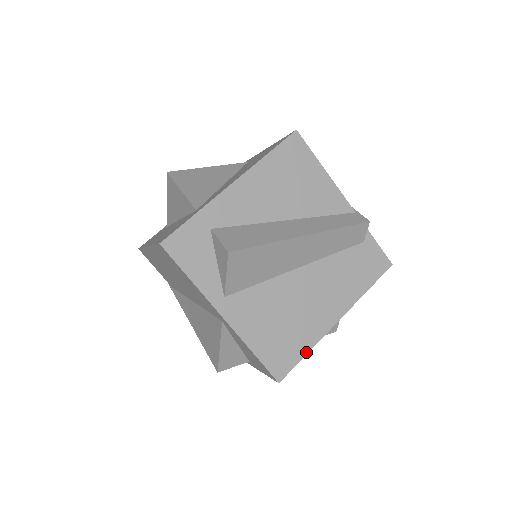
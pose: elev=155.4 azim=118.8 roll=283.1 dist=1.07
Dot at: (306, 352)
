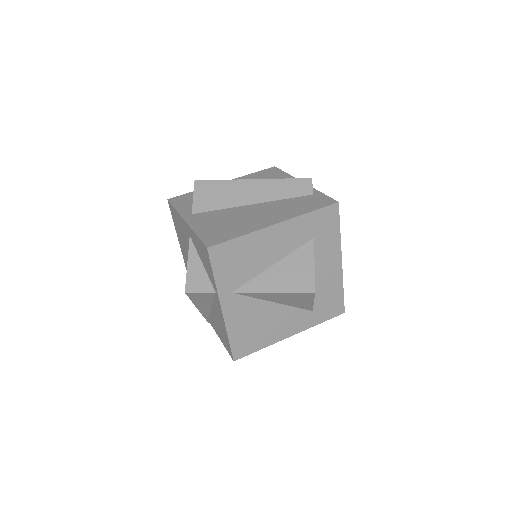
Dot at: (239, 236)
